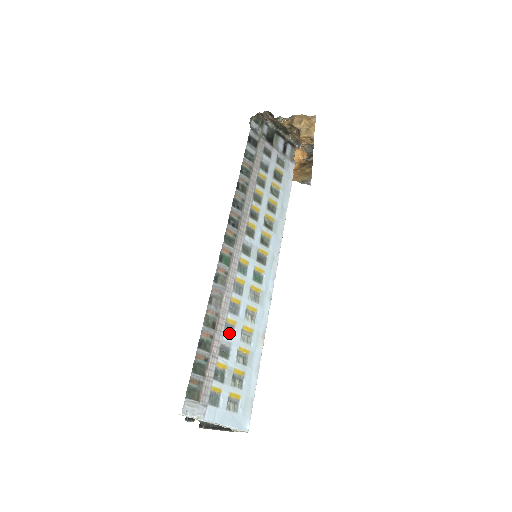
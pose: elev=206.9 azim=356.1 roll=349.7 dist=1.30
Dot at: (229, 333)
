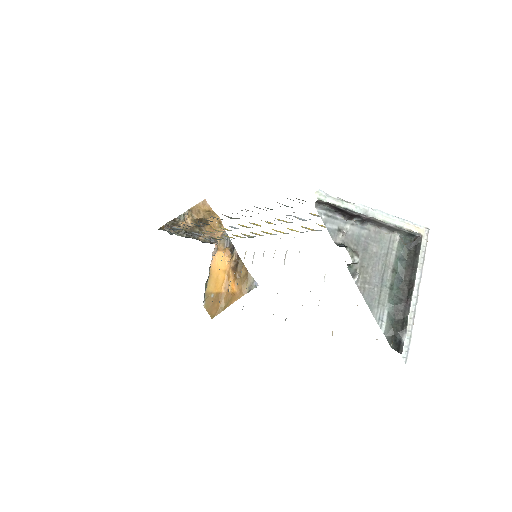
Dot at: occluded
